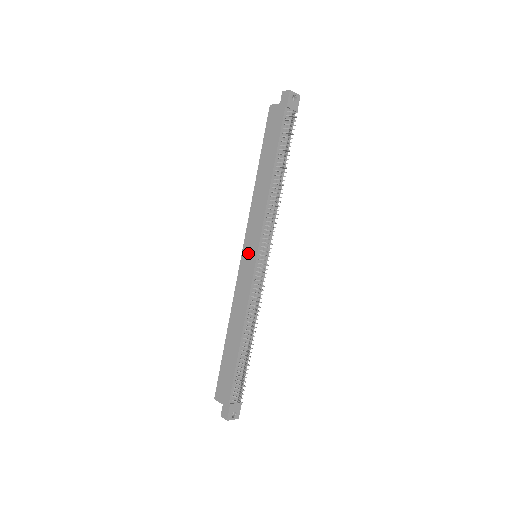
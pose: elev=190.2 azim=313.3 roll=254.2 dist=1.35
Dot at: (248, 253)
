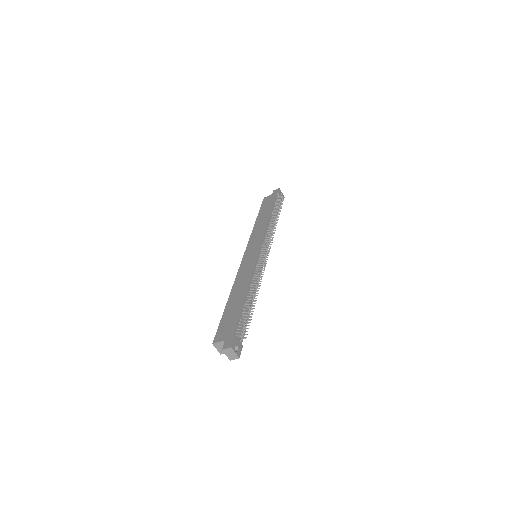
Dot at: (251, 251)
